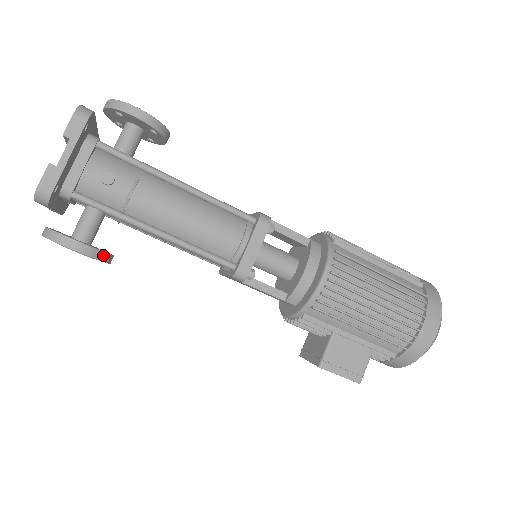
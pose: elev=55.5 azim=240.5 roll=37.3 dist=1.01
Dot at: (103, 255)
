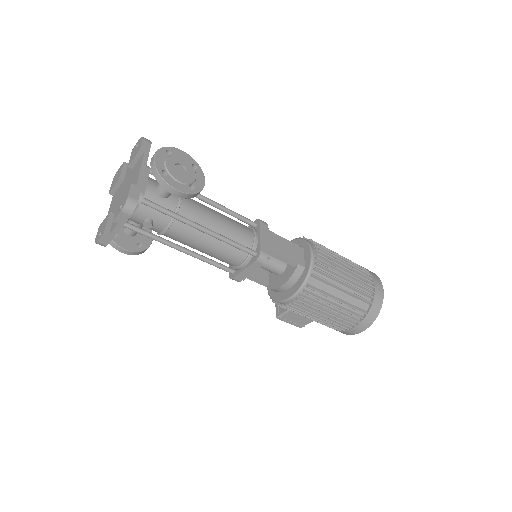
Dot at: (143, 251)
